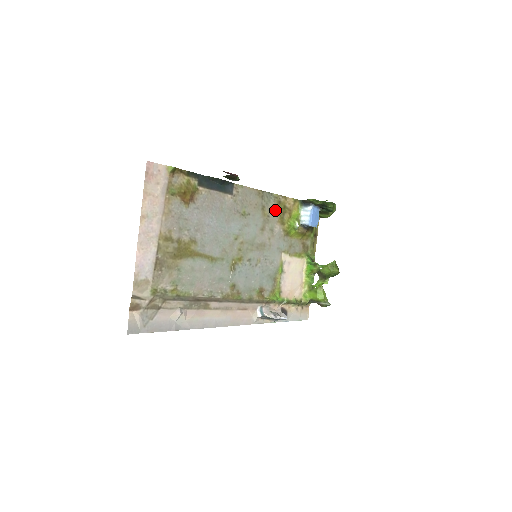
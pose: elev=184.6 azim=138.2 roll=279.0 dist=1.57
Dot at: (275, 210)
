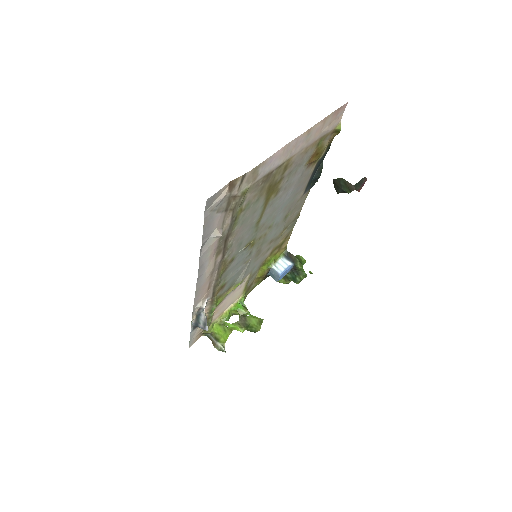
Dot at: (282, 238)
